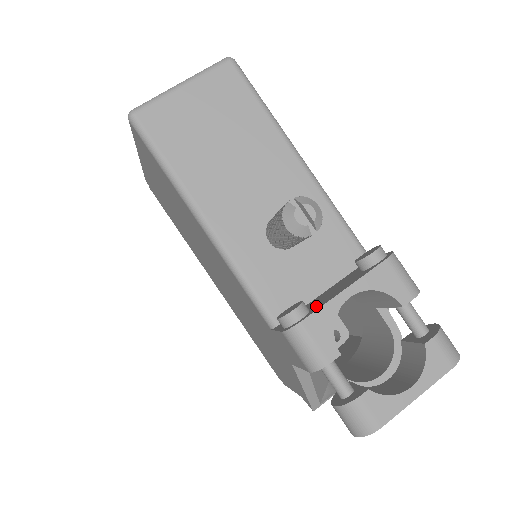
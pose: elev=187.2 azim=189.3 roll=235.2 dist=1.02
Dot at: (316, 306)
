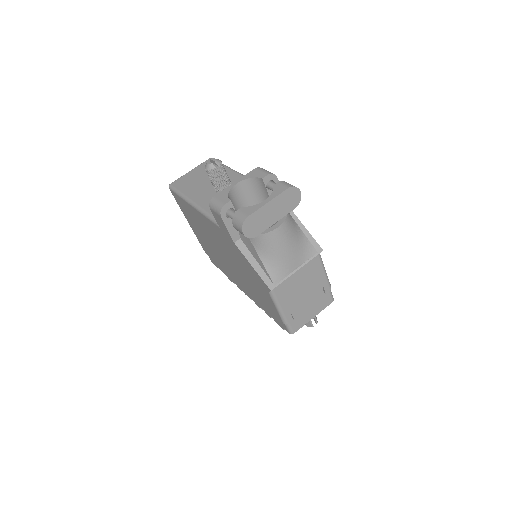
Dot at: occluded
